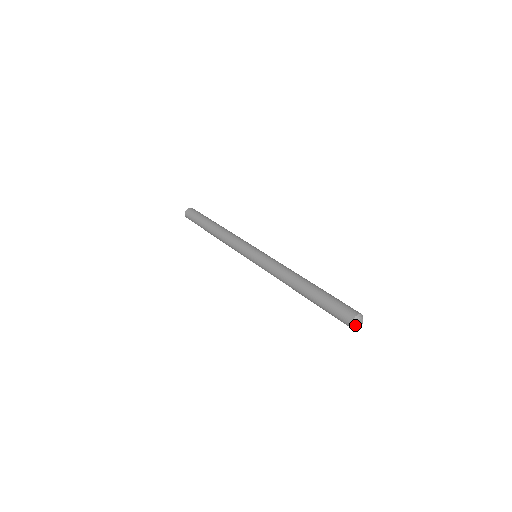
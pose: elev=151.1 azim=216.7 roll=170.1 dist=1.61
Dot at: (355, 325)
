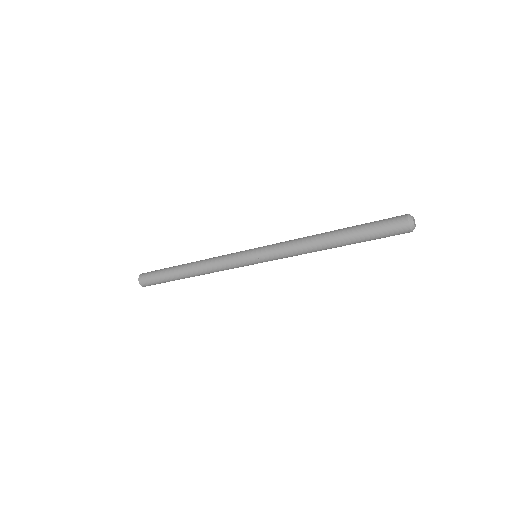
Dot at: (412, 217)
